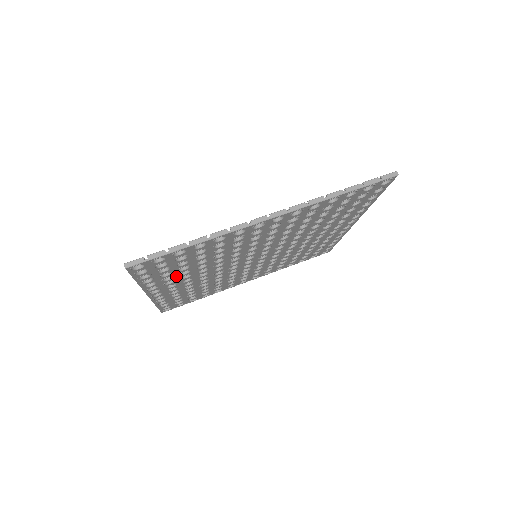
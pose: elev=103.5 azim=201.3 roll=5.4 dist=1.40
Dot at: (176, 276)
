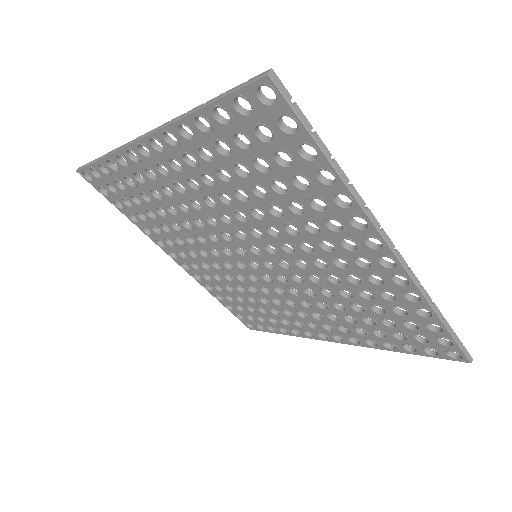
Dot at: (163, 231)
